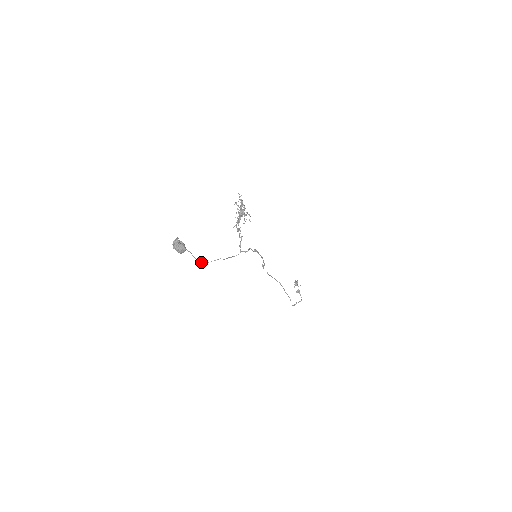
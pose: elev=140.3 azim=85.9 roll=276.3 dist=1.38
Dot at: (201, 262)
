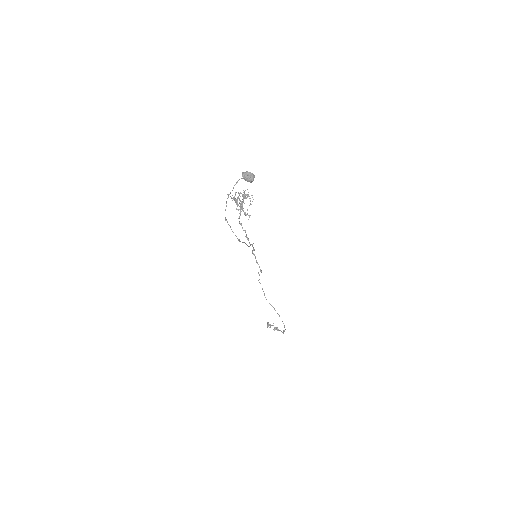
Dot at: (238, 239)
